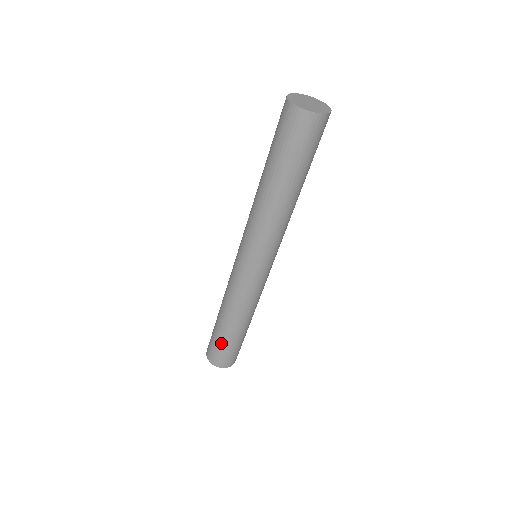
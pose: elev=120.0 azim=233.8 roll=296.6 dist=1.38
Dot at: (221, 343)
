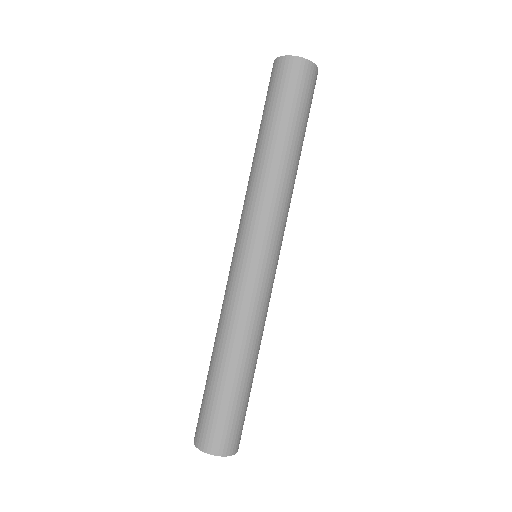
Dot at: (204, 394)
